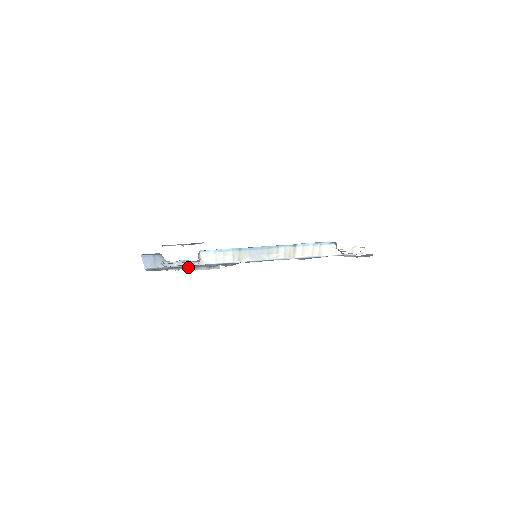
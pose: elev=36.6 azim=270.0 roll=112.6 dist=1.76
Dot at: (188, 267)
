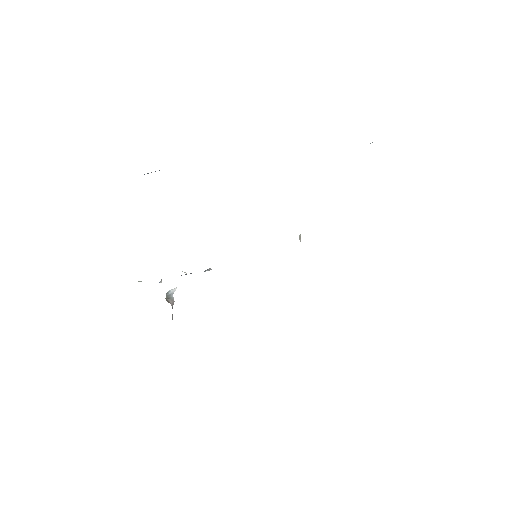
Dot at: occluded
